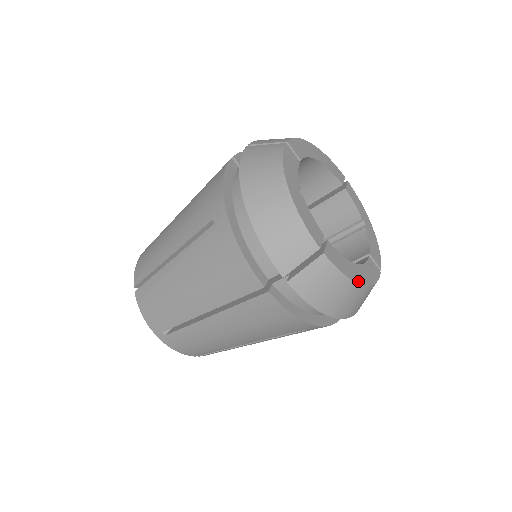
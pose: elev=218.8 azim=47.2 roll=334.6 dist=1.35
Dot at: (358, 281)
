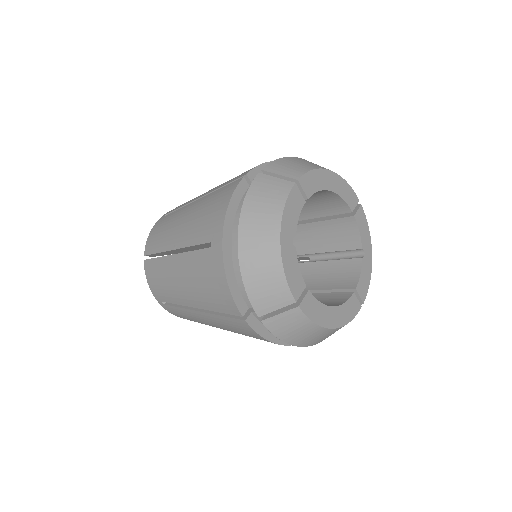
Dot at: (329, 326)
